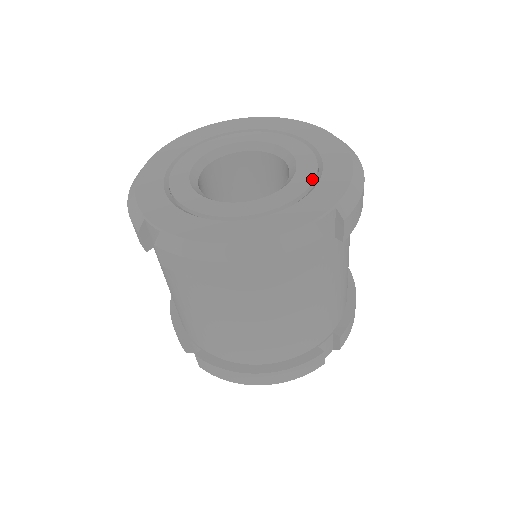
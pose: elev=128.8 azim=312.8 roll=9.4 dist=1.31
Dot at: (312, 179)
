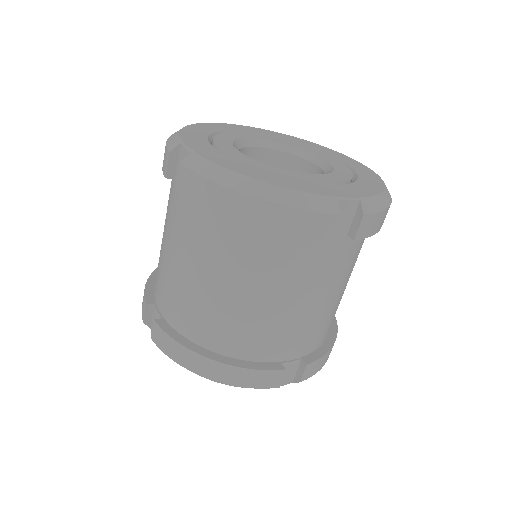
Dot at: (345, 180)
